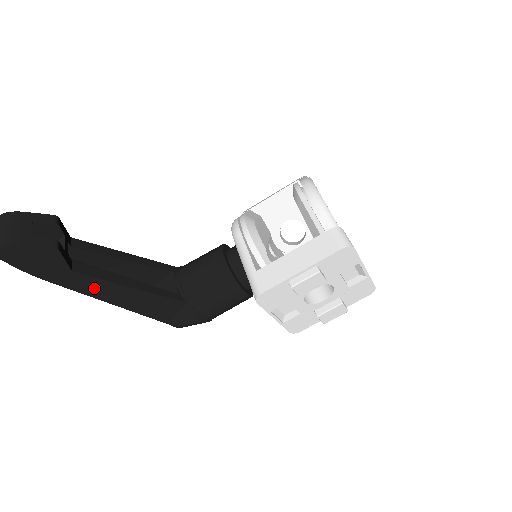
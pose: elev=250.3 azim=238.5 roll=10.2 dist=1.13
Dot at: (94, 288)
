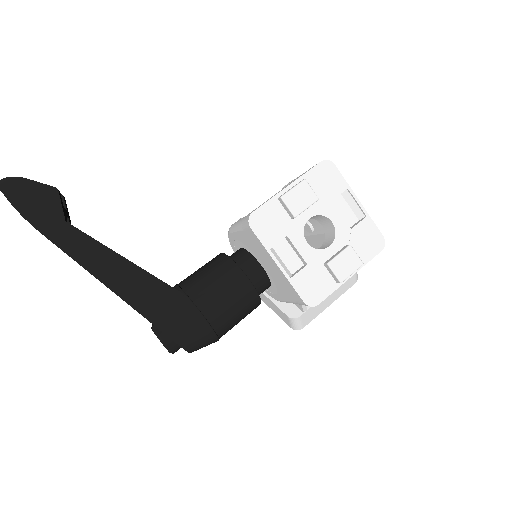
Dot at: (84, 251)
